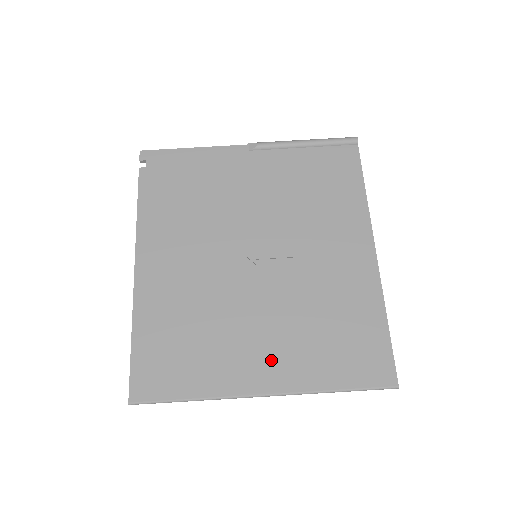
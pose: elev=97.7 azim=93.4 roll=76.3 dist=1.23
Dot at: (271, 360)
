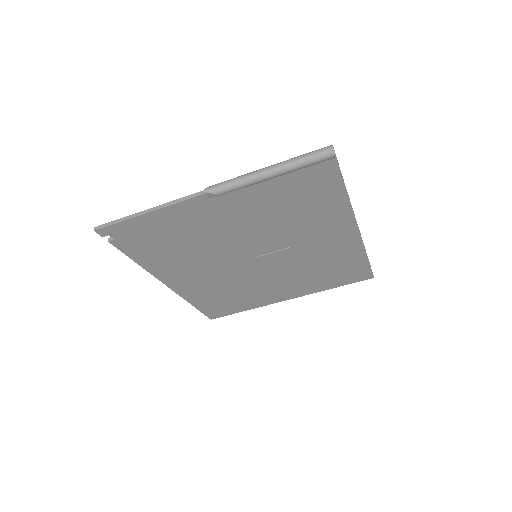
Dot at: (288, 290)
